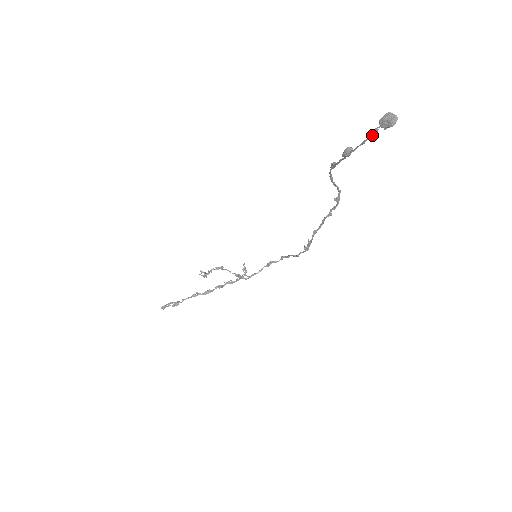
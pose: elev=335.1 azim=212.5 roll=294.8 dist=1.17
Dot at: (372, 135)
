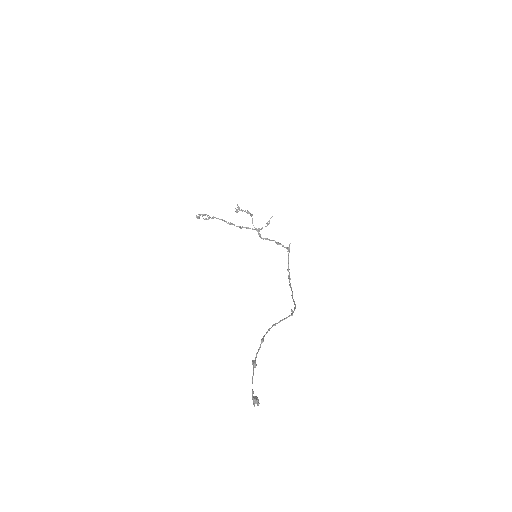
Dot at: (252, 389)
